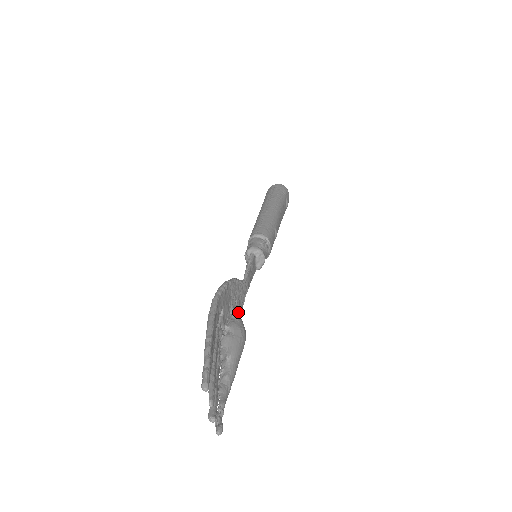
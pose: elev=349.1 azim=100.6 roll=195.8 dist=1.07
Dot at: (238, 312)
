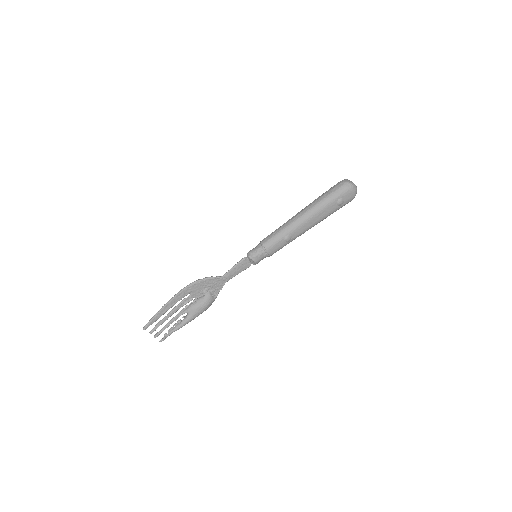
Dot at: (216, 291)
